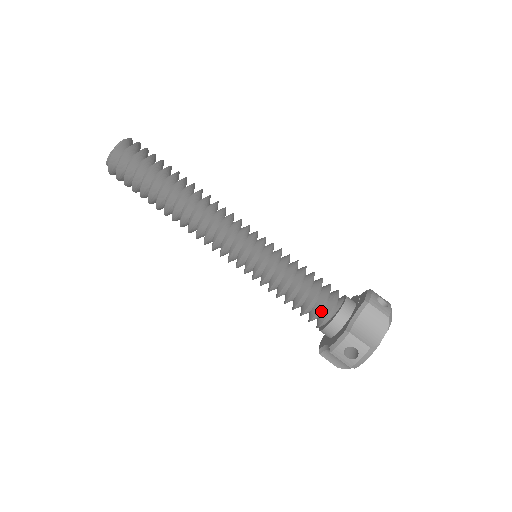
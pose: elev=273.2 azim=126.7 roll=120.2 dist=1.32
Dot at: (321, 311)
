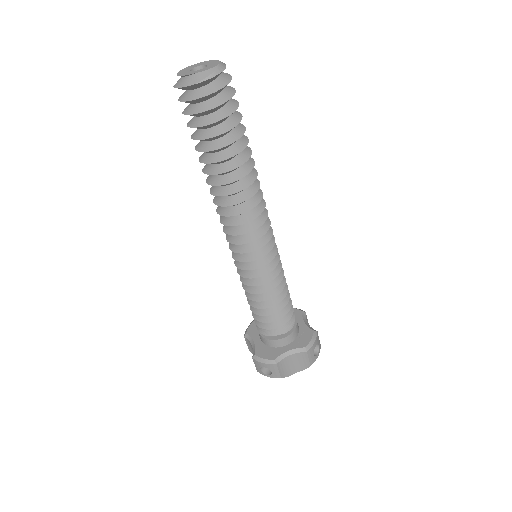
Dot at: occluded
